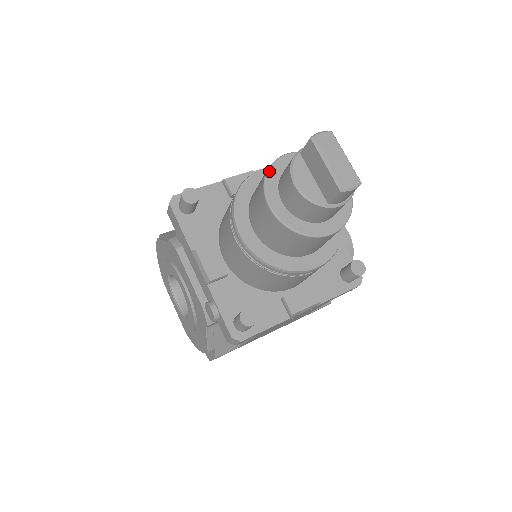
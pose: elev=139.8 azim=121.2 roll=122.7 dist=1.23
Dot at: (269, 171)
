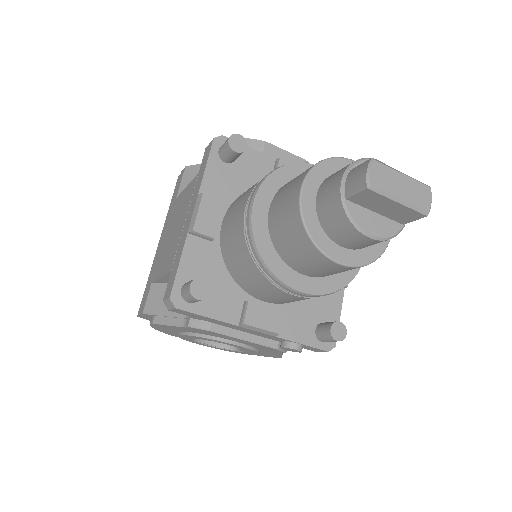
Dot at: (308, 230)
